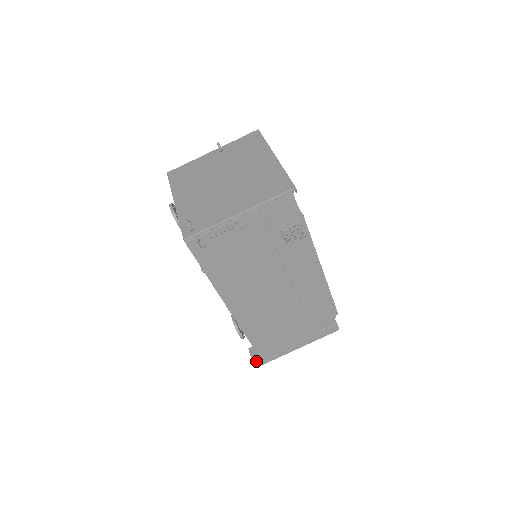
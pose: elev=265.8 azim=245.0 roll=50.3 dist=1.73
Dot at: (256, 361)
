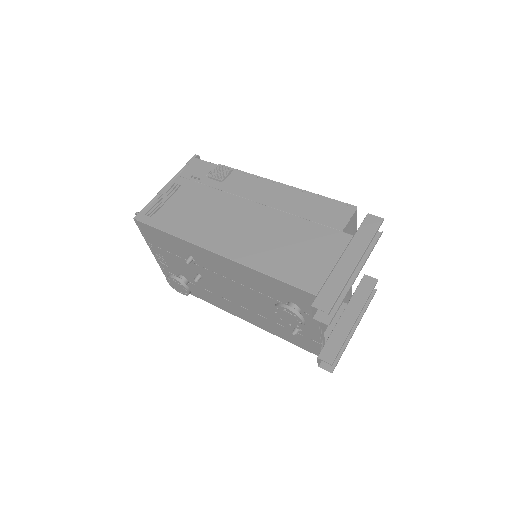
Dot at: (316, 304)
